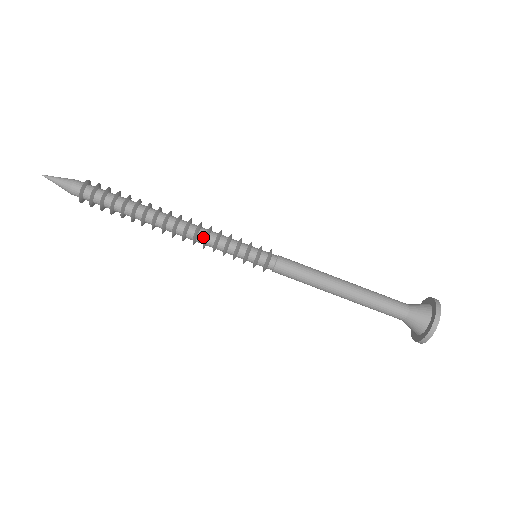
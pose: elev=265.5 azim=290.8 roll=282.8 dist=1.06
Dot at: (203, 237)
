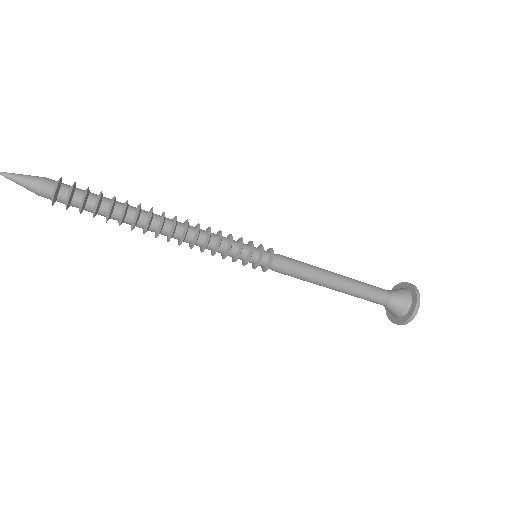
Dot at: (202, 243)
